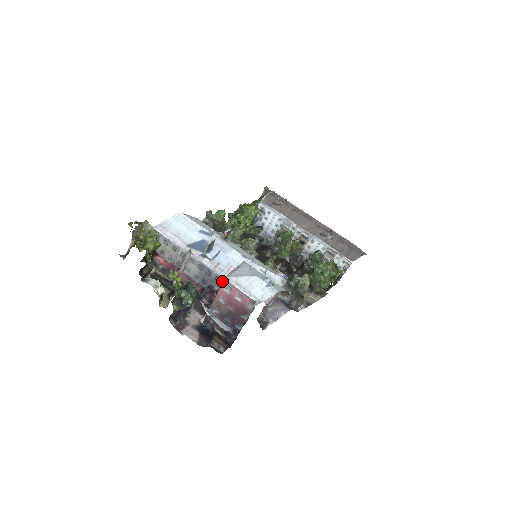
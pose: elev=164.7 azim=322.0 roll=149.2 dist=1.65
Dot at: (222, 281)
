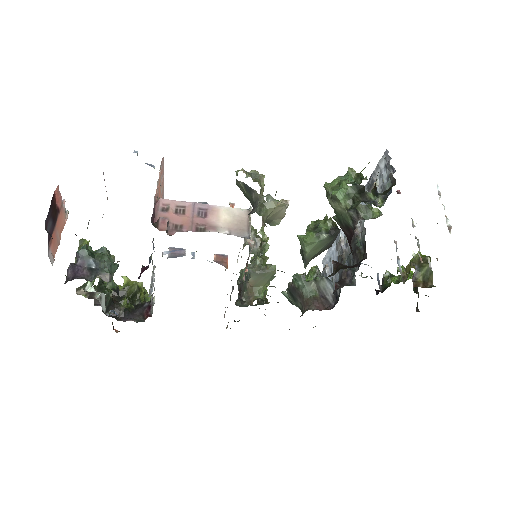
Dot at: occluded
